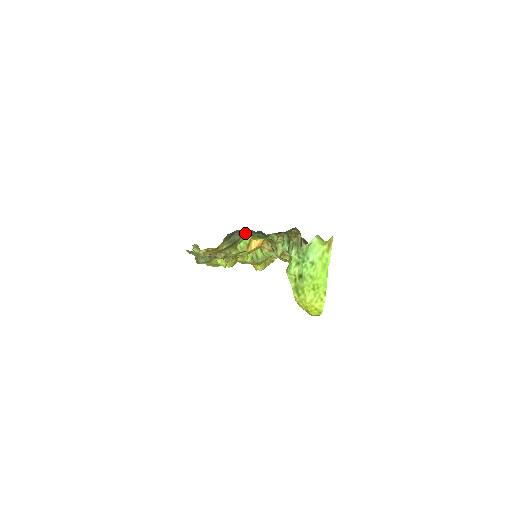
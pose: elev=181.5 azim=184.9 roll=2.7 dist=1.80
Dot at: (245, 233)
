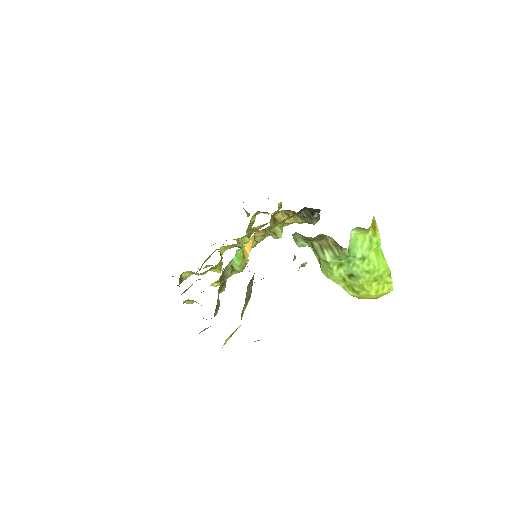
Dot at: occluded
